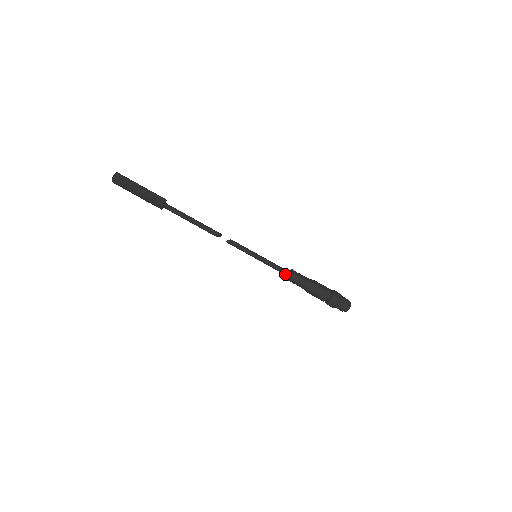
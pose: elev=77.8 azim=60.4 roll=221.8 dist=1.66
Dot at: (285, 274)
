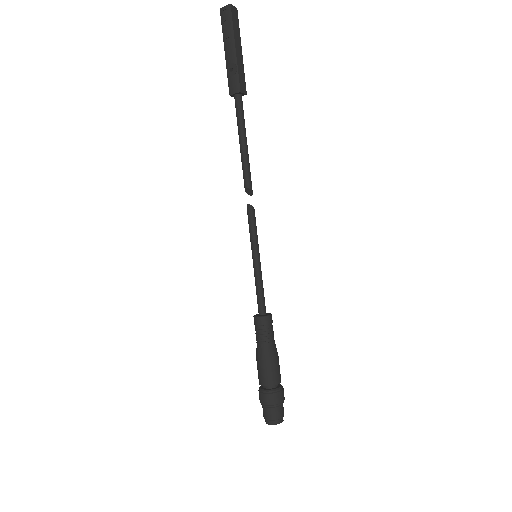
Dot at: (260, 309)
